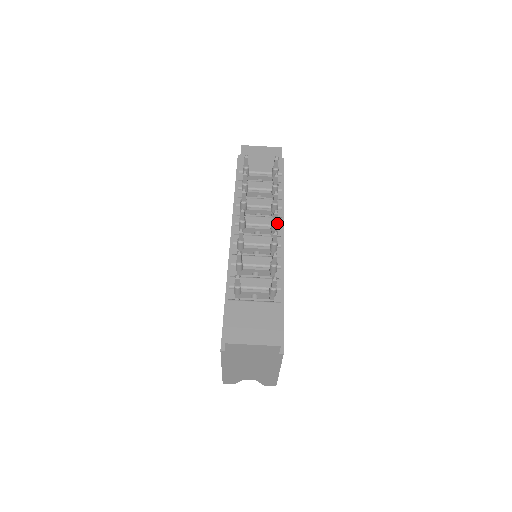
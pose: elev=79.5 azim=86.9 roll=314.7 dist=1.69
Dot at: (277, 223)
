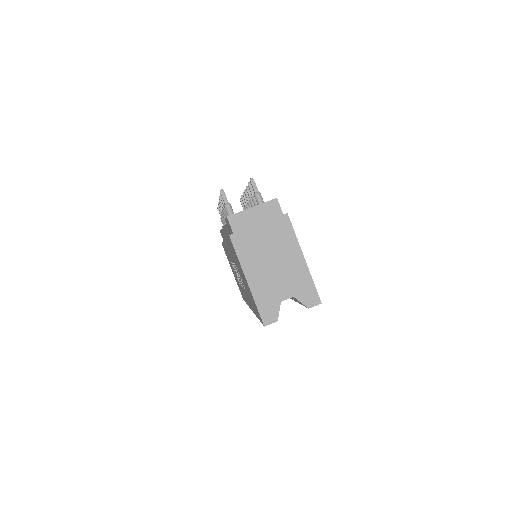
Dot at: occluded
